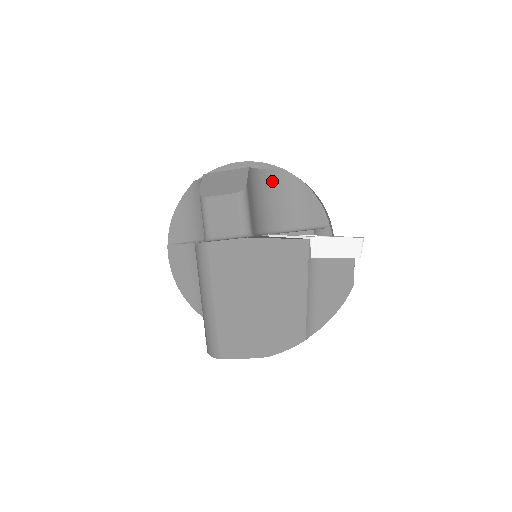
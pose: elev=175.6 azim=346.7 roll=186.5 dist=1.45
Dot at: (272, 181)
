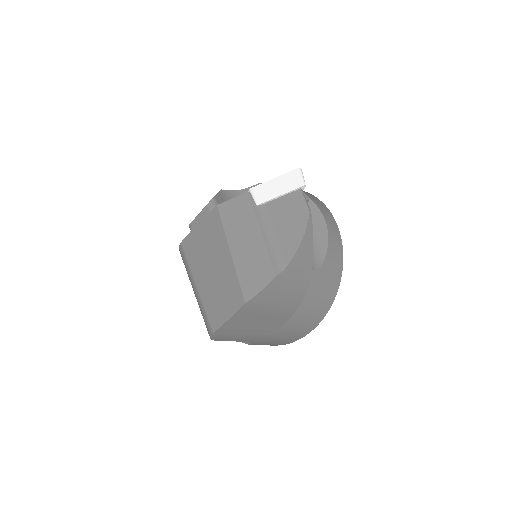
Dot at: occluded
